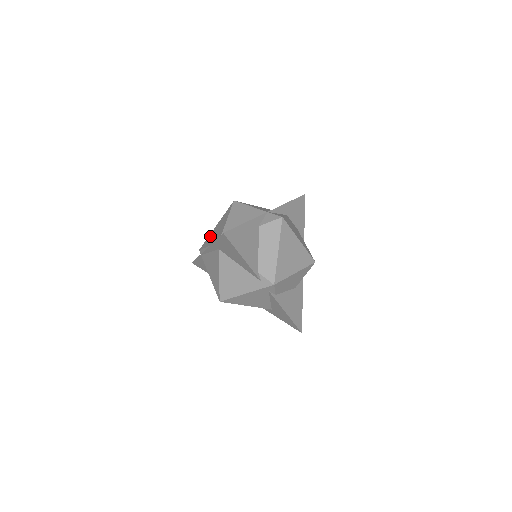
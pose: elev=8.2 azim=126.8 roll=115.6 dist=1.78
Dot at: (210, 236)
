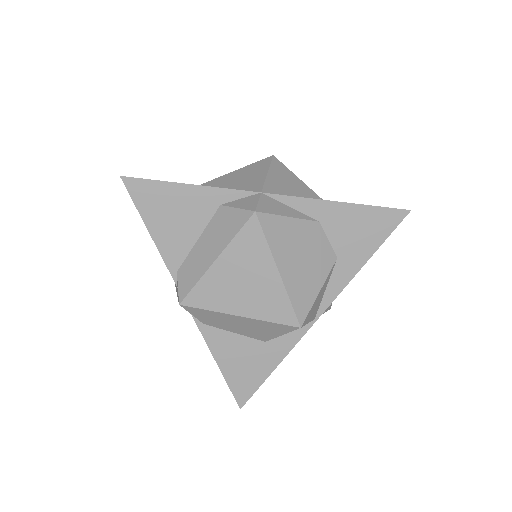
Dot at: occluded
